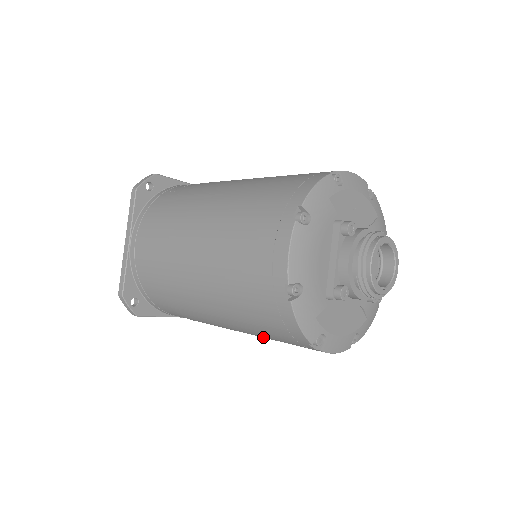
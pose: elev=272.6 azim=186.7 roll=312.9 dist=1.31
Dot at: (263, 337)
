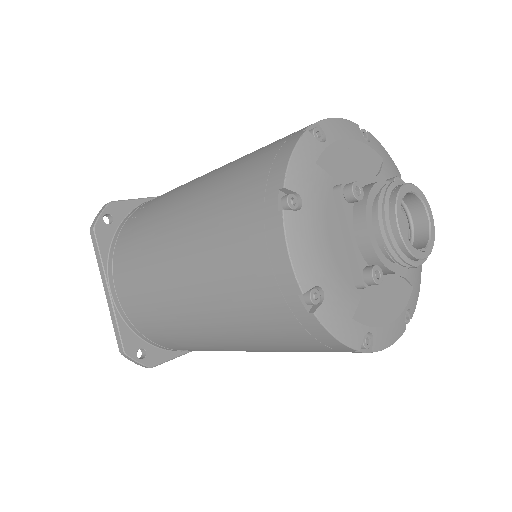
Dot at: occluded
